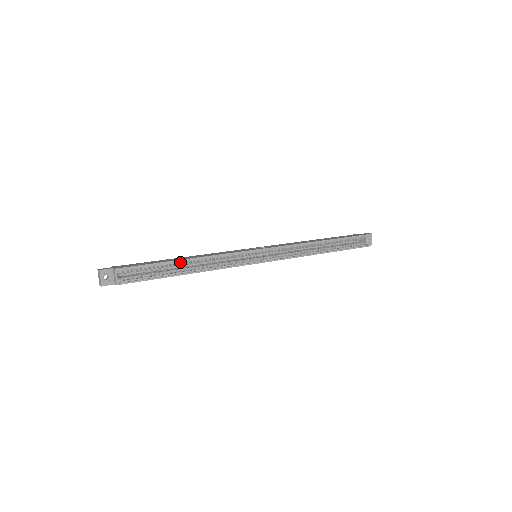
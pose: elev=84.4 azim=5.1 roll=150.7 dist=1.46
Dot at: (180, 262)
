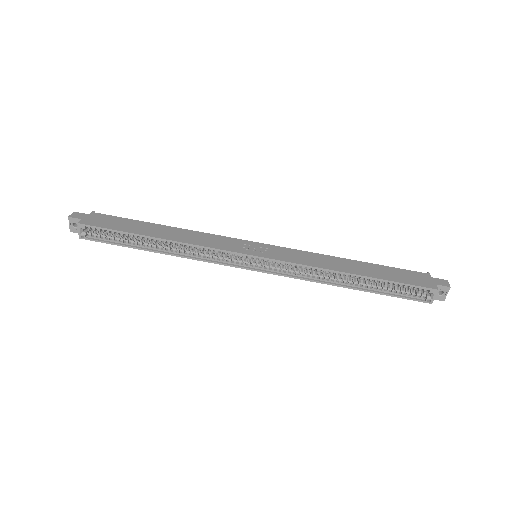
Dot at: (150, 238)
